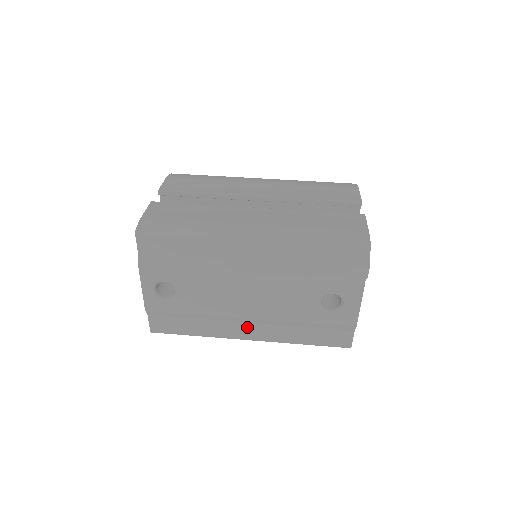
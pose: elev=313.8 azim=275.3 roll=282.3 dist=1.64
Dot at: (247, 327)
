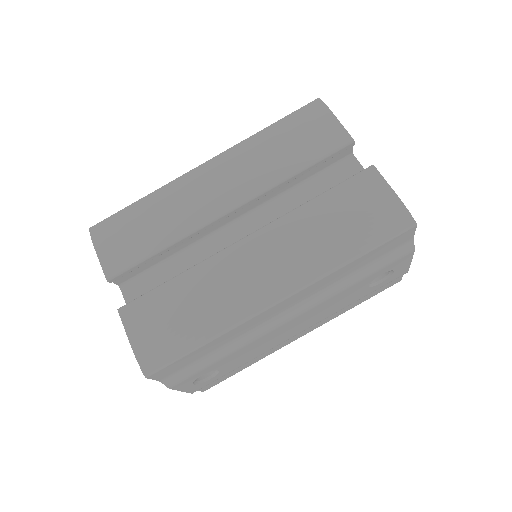
Dot at: (297, 334)
